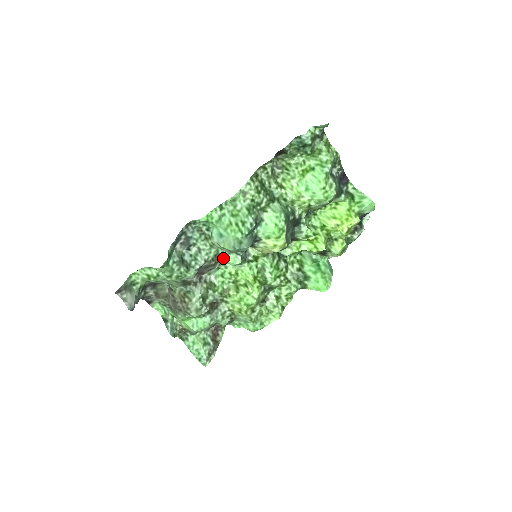
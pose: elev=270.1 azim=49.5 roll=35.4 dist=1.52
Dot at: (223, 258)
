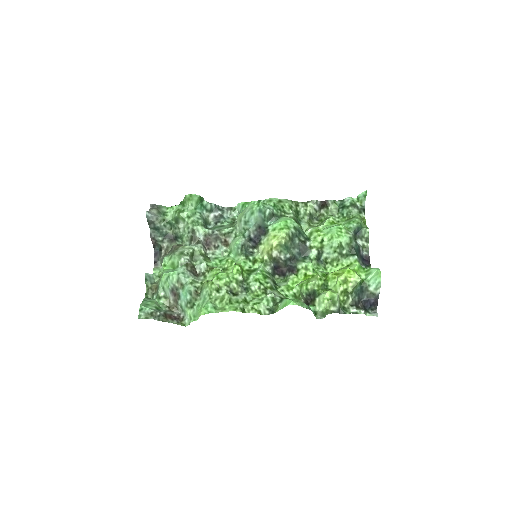
Dot at: (232, 240)
